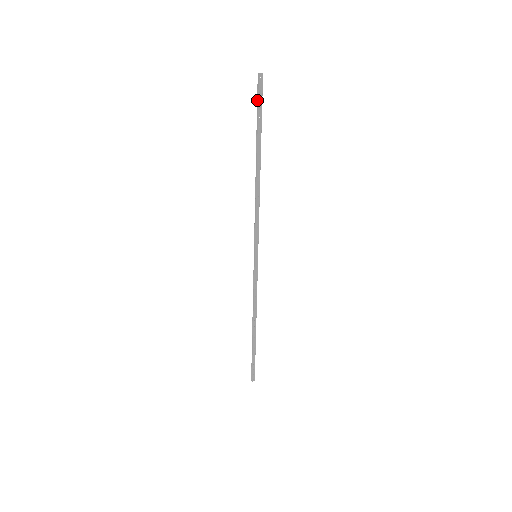
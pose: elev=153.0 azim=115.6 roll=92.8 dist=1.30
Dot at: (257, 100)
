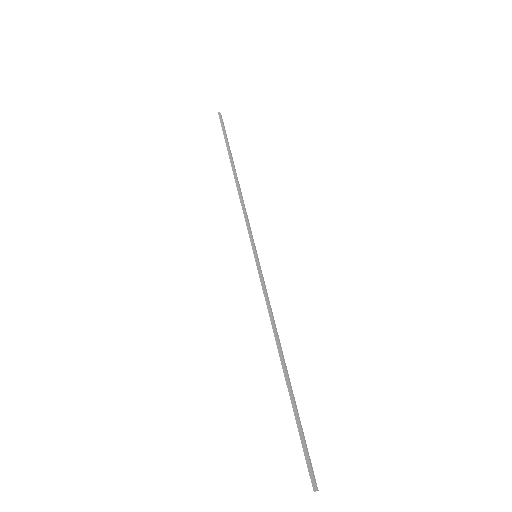
Dot at: occluded
